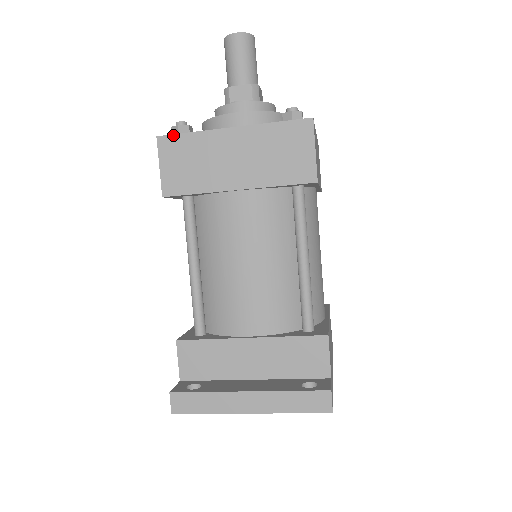
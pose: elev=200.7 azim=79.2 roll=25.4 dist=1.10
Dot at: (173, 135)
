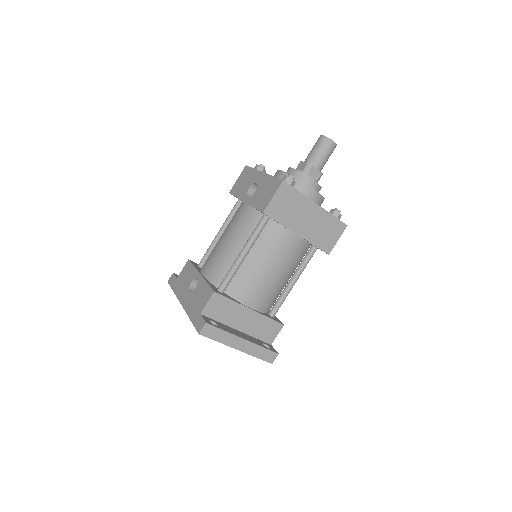
Dot at: (291, 186)
